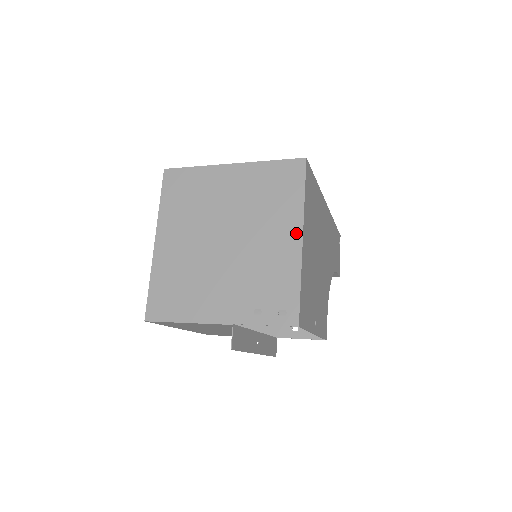
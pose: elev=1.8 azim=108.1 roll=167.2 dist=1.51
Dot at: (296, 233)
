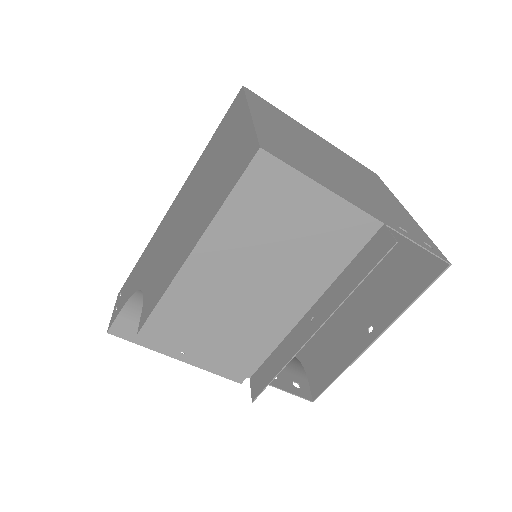
Dot at: (399, 204)
